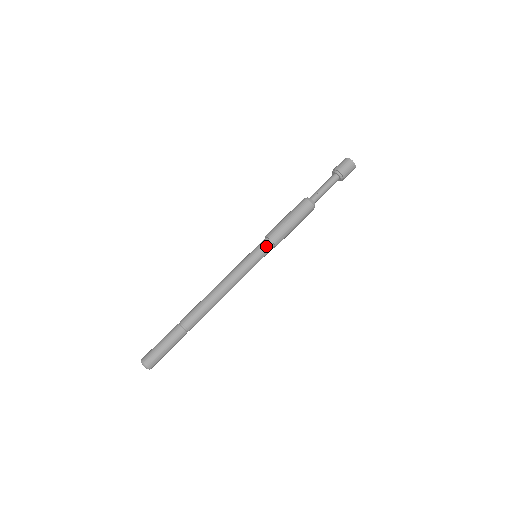
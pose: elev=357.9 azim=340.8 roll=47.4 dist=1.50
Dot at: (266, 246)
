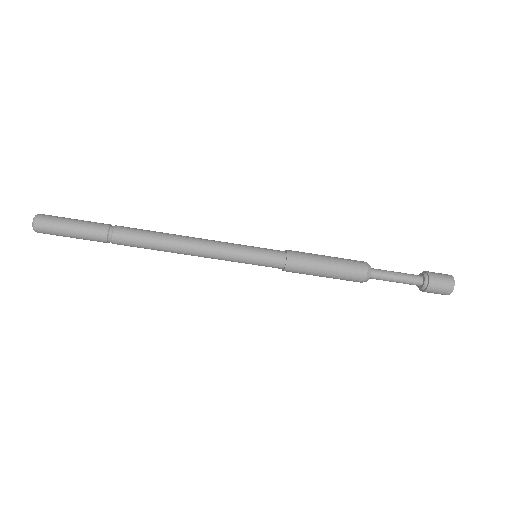
Dot at: (276, 252)
